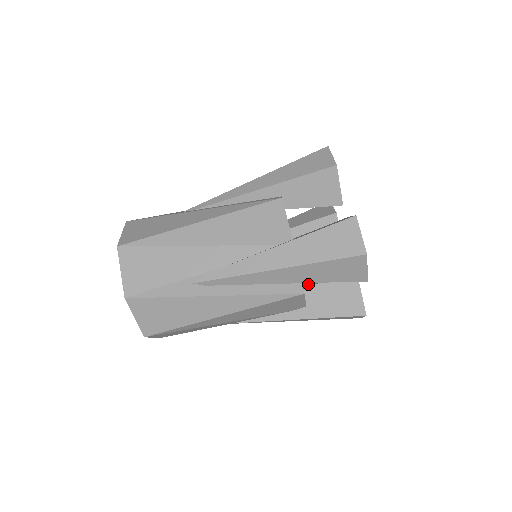
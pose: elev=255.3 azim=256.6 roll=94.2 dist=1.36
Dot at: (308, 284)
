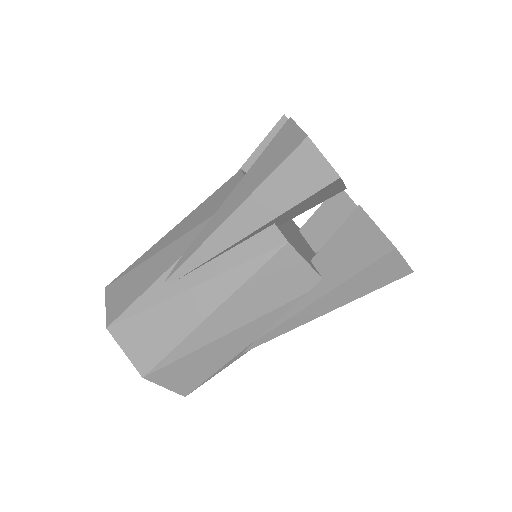
Dot at: occluded
